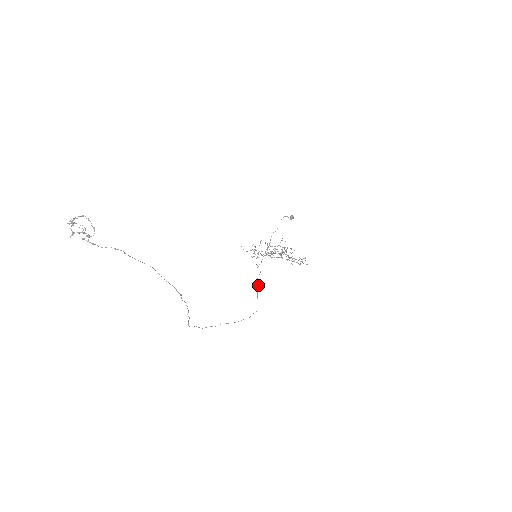
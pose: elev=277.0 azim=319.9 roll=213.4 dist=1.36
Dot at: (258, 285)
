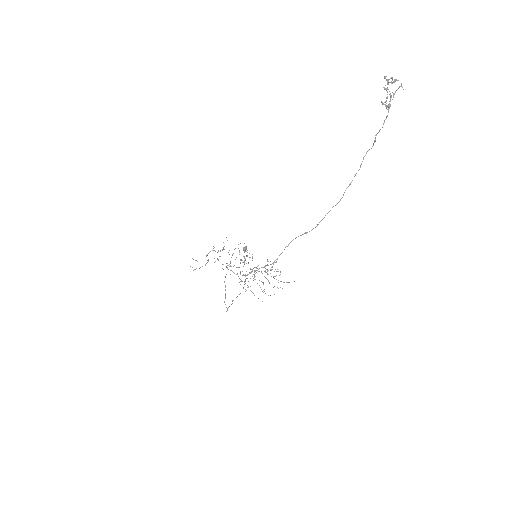
Dot at: occluded
